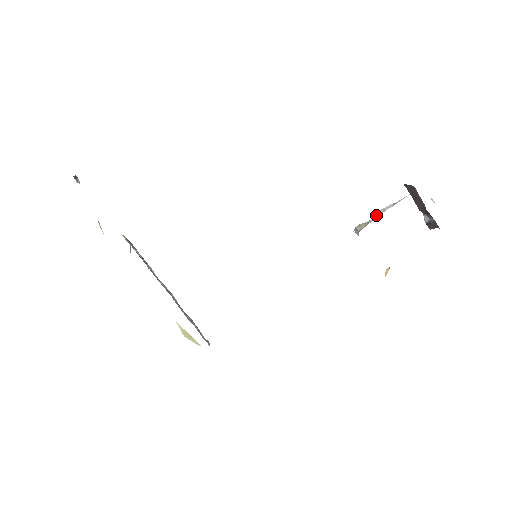
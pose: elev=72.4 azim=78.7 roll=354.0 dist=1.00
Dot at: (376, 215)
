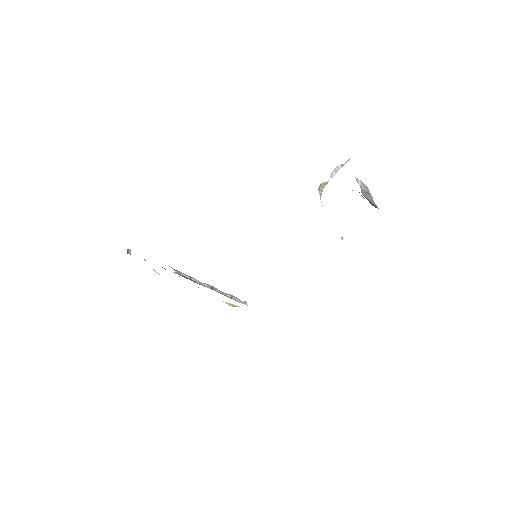
Dot at: (331, 175)
